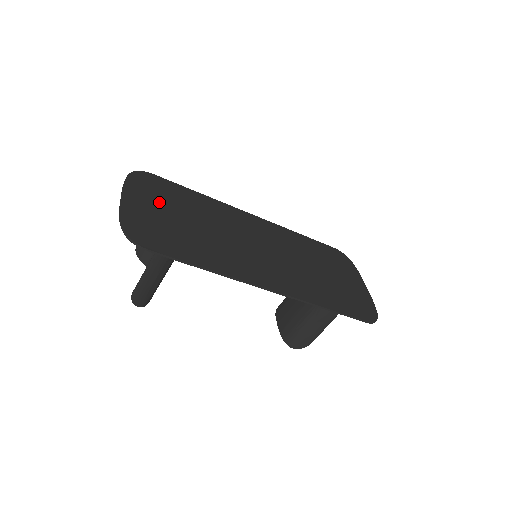
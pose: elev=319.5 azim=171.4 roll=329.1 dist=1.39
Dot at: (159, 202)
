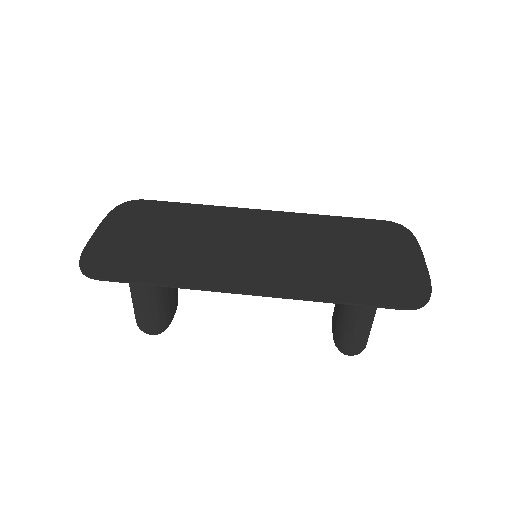
Dot at: (137, 226)
